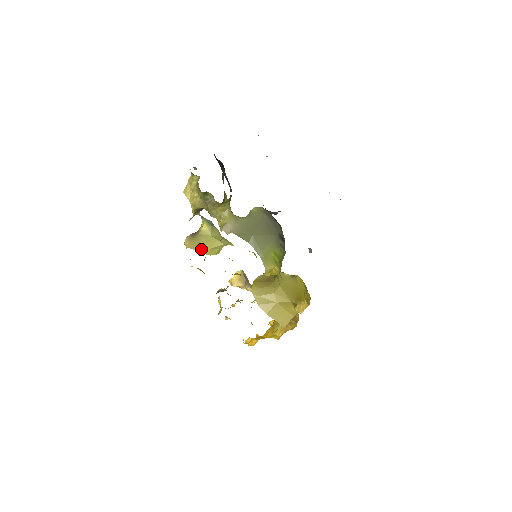
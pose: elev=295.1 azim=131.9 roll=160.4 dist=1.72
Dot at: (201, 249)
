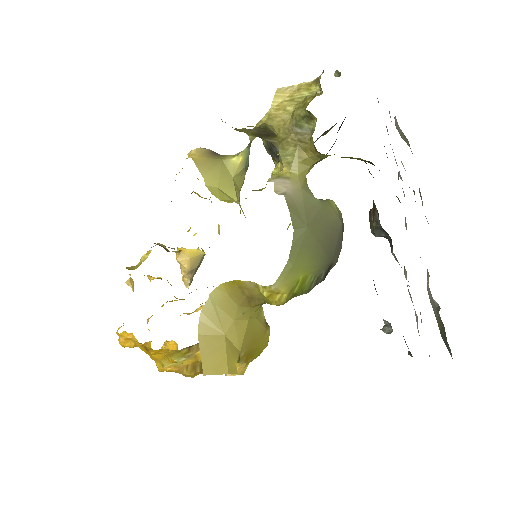
Dot at: (208, 176)
